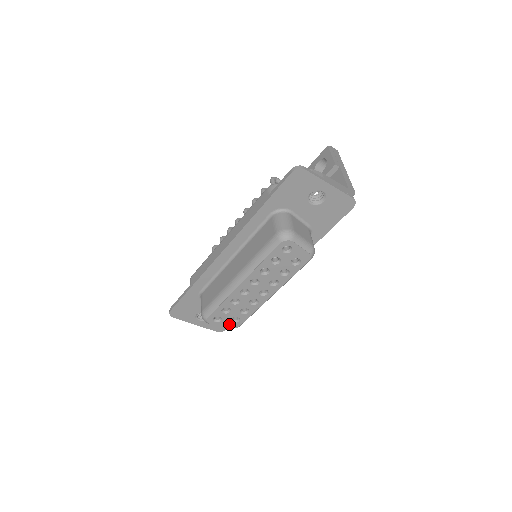
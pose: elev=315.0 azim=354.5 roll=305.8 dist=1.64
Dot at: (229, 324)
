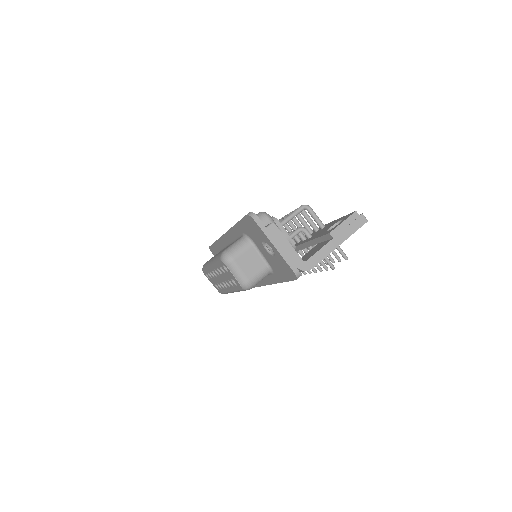
Dot at: (215, 286)
